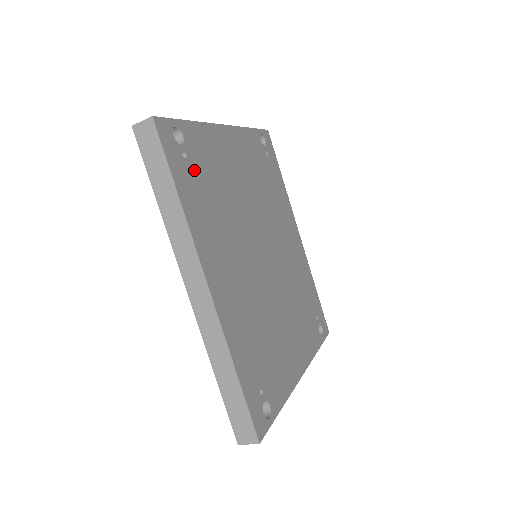
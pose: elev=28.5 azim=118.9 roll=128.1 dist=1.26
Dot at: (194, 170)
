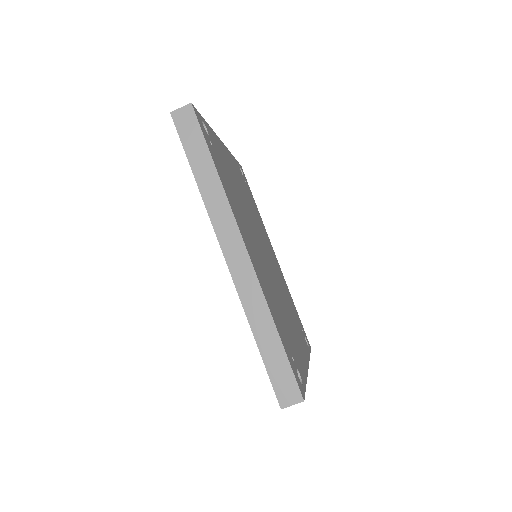
Dot at: (218, 158)
